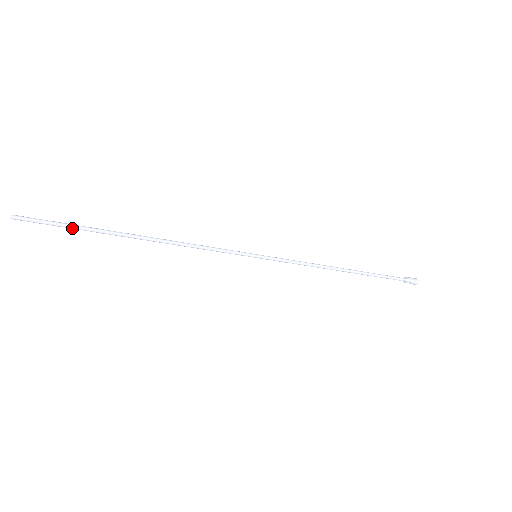
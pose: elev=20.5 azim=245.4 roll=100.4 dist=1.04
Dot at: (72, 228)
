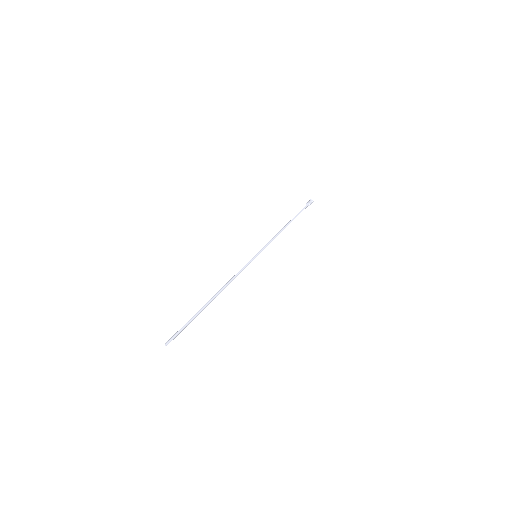
Dot at: (188, 322)
